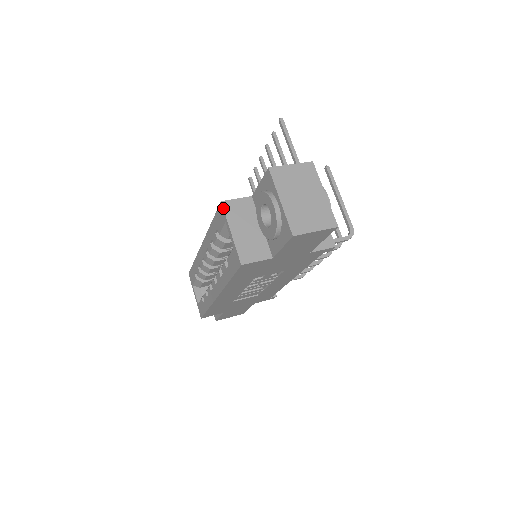
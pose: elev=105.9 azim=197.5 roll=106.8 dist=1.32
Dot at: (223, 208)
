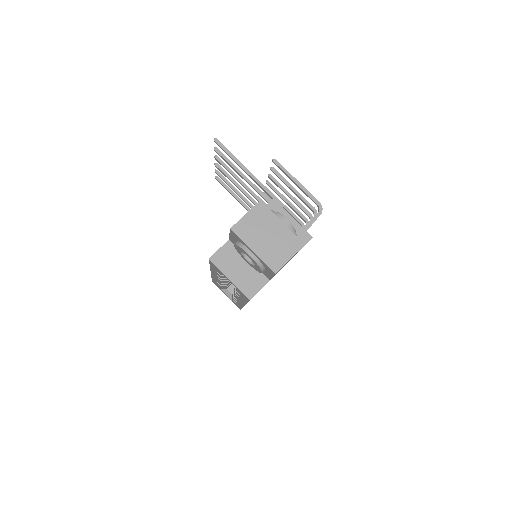
Dot at: (213, 263)
